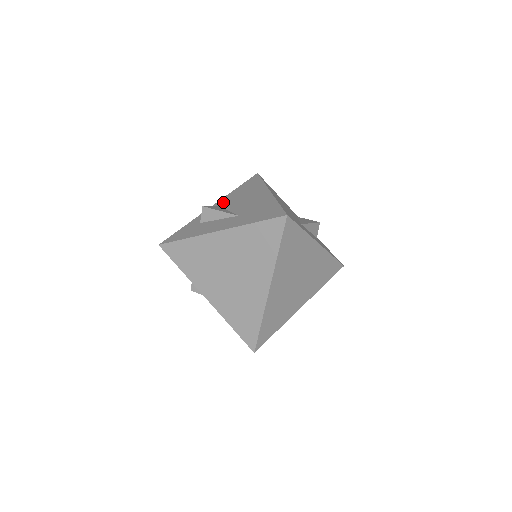
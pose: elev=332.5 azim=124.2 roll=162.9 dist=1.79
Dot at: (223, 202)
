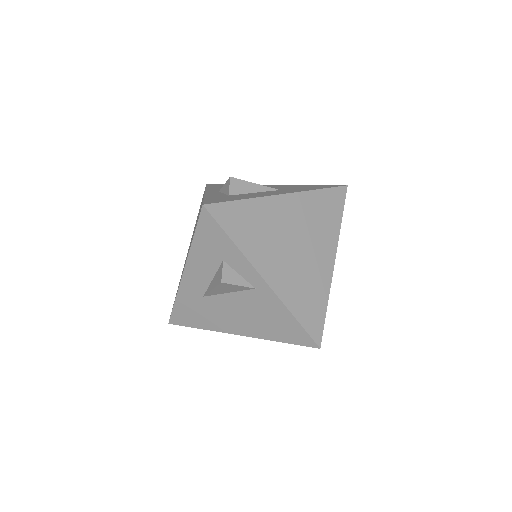
Dot at: (218, 190)
